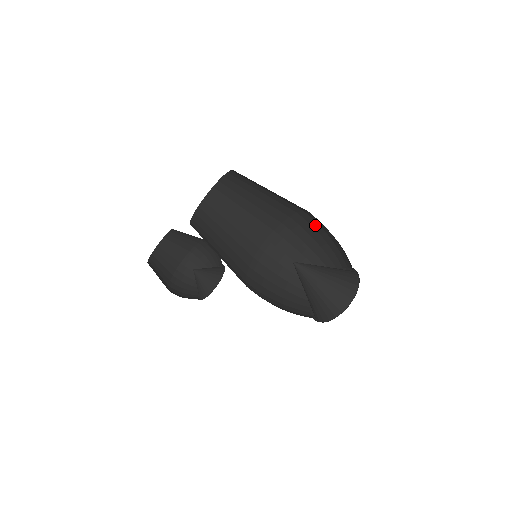
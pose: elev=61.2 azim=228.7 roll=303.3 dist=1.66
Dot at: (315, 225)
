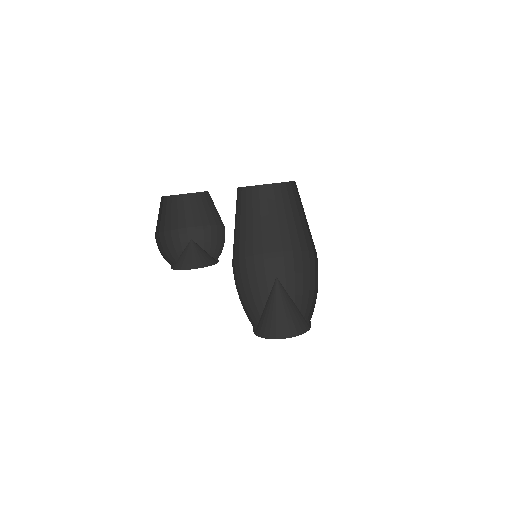
Dot at: (270, 270)
